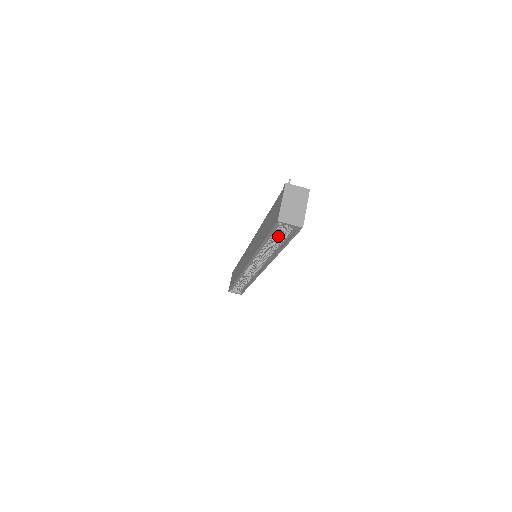
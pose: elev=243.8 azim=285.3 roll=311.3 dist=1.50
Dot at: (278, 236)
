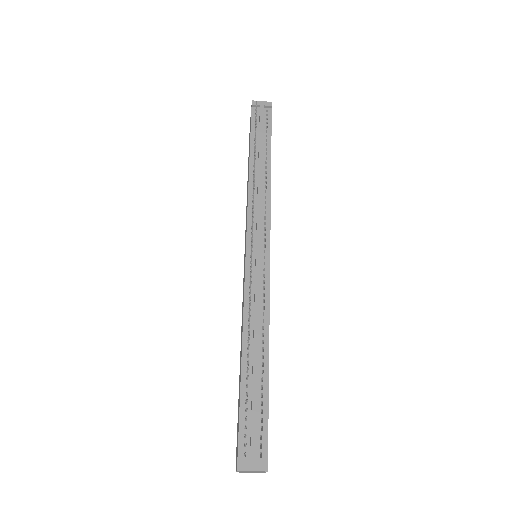
Dot at: occluded
